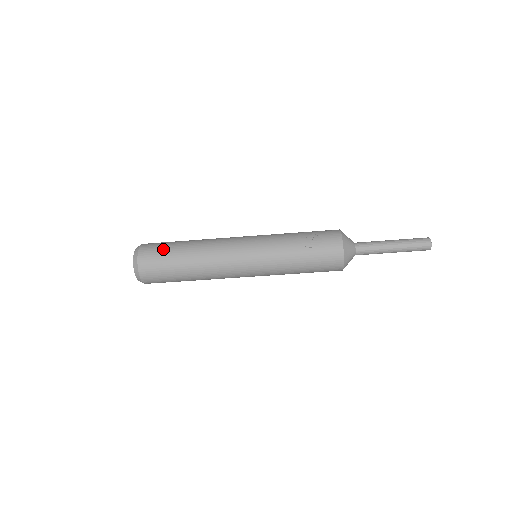
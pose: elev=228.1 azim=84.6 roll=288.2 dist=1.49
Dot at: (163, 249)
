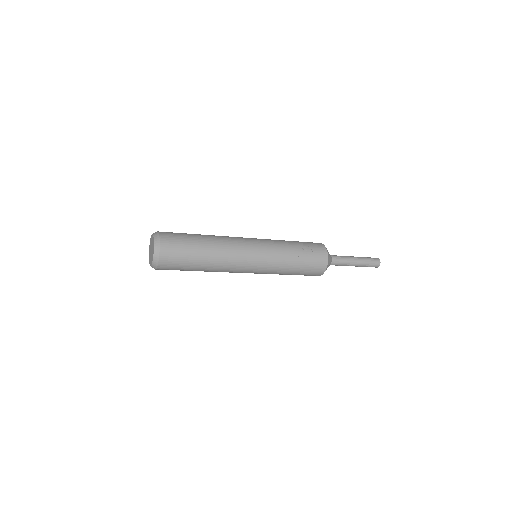
Dot at: (184, 241)
